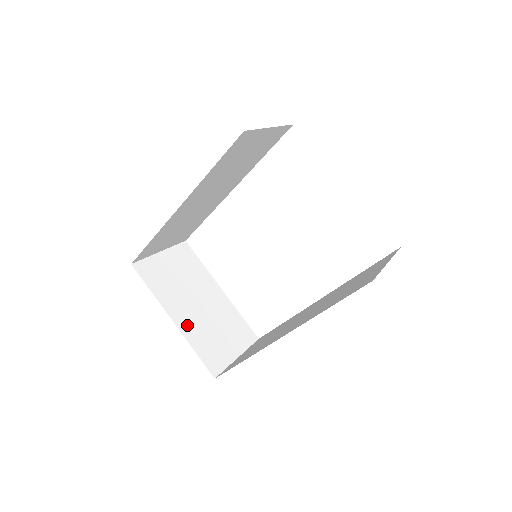
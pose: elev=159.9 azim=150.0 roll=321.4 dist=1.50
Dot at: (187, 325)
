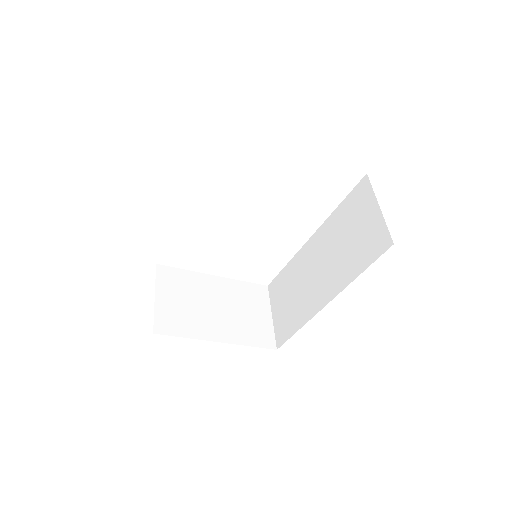
Dot at: (228, 333)
